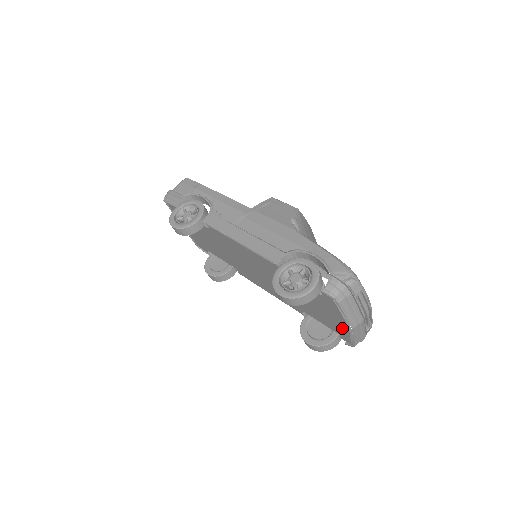
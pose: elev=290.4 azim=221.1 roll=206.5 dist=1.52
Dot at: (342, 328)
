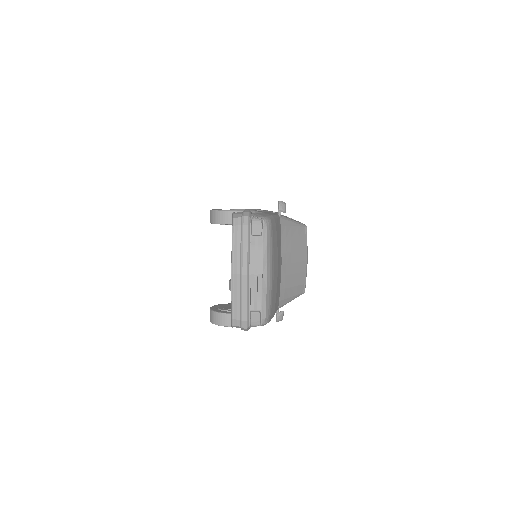
Dot at: occluded
